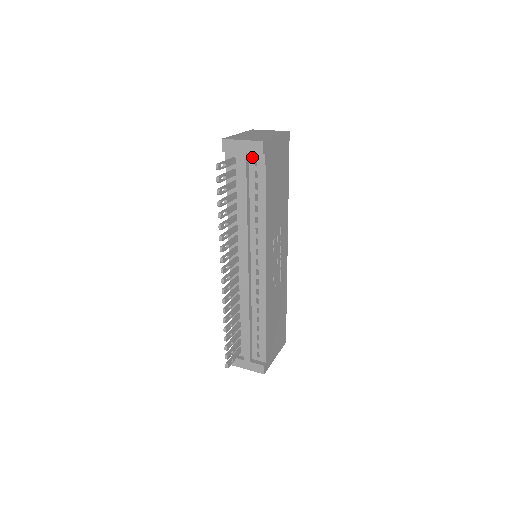
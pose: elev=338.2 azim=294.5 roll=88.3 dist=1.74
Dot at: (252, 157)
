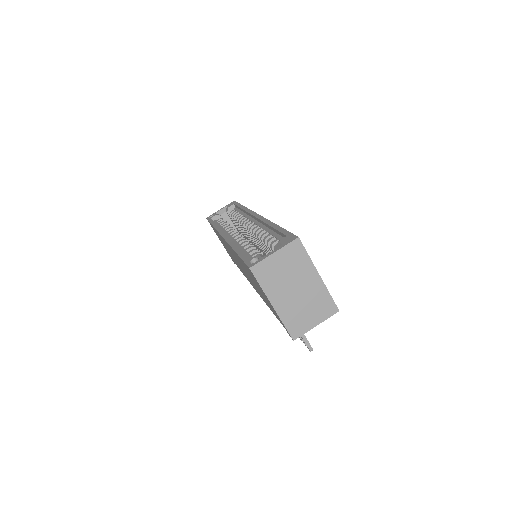
Dot at: occluded
